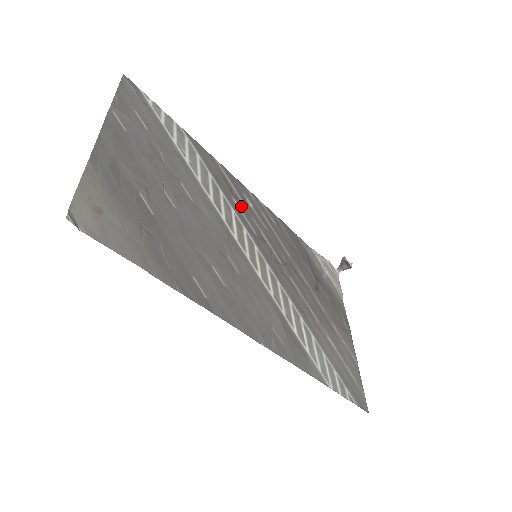
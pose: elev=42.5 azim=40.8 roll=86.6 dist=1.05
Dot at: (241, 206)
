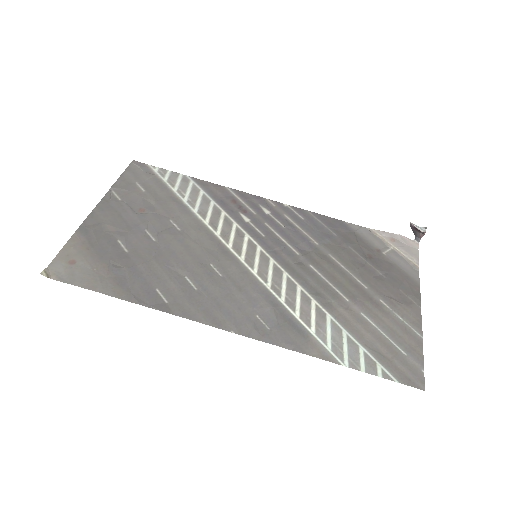
Dot at: (250, 217)
